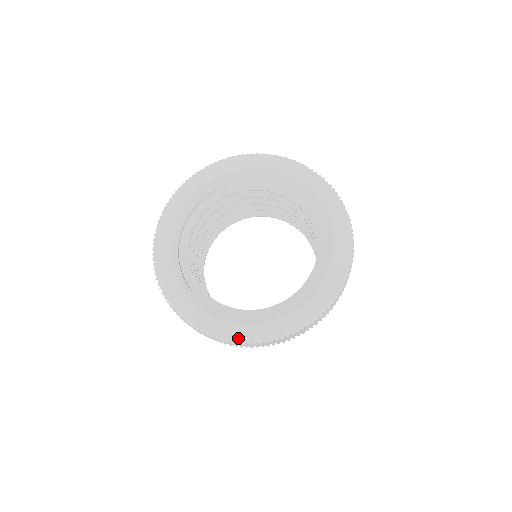
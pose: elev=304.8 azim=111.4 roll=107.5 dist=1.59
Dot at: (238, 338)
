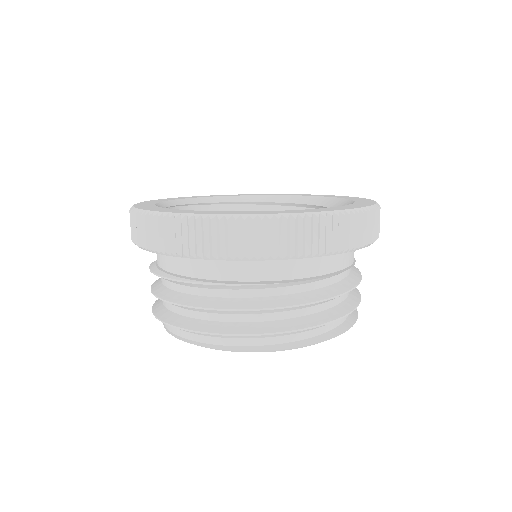
Dot at: (214, 213)
